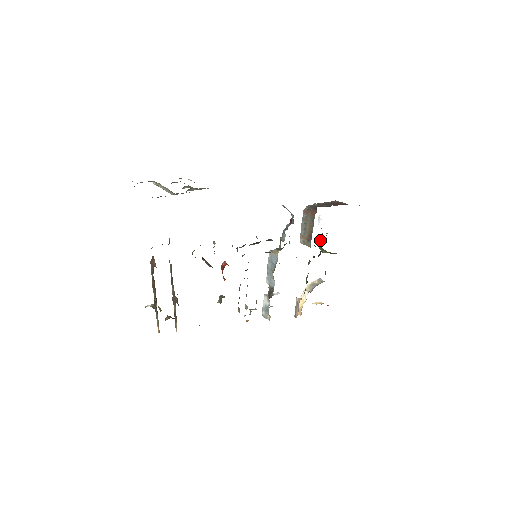
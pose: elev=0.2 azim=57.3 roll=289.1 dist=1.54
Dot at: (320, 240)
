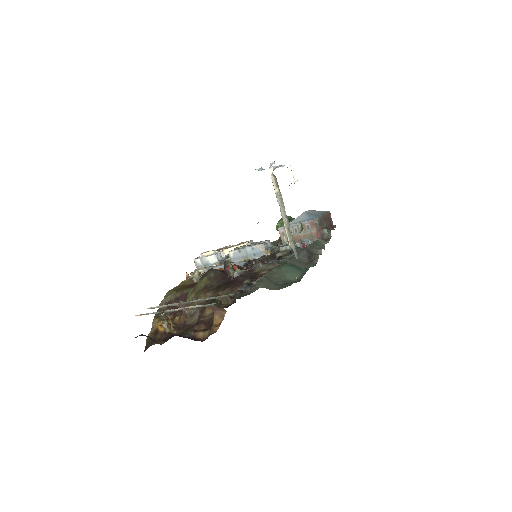
Dot at: occluded
